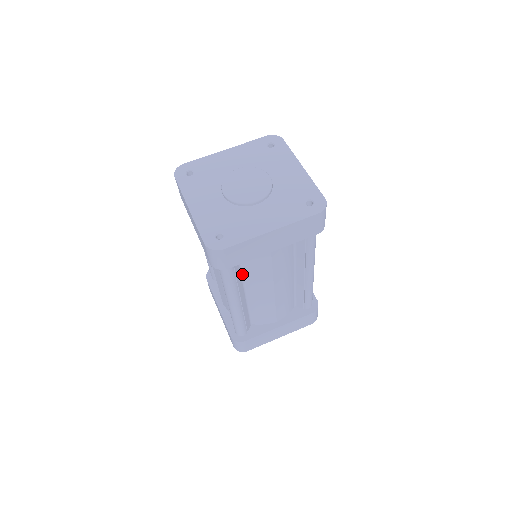
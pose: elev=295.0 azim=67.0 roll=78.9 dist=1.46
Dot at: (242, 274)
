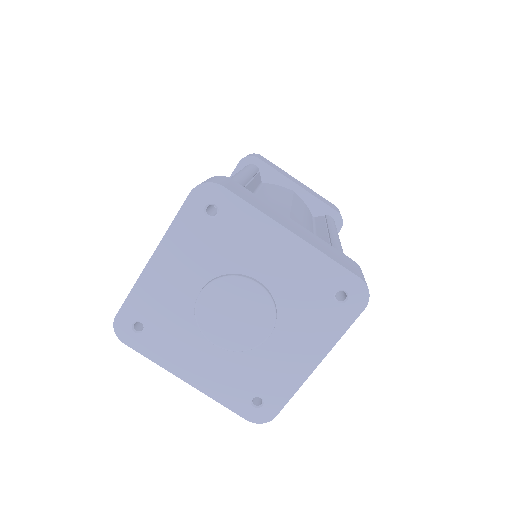
Dot at: occluded
